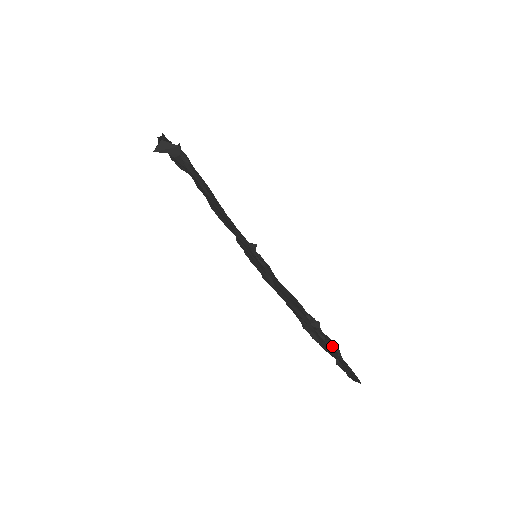
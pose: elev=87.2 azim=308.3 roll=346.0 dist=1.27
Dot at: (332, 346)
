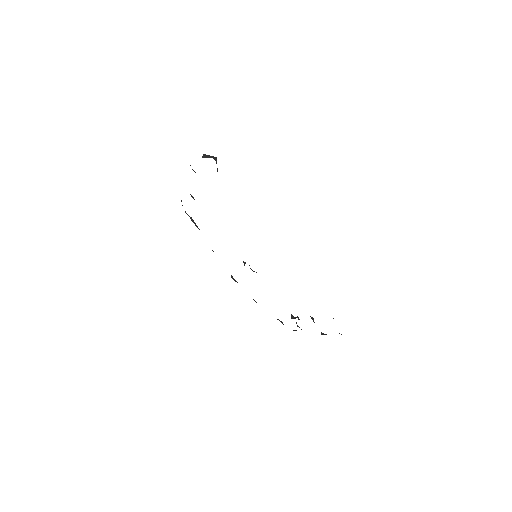
Dot at: occluded
